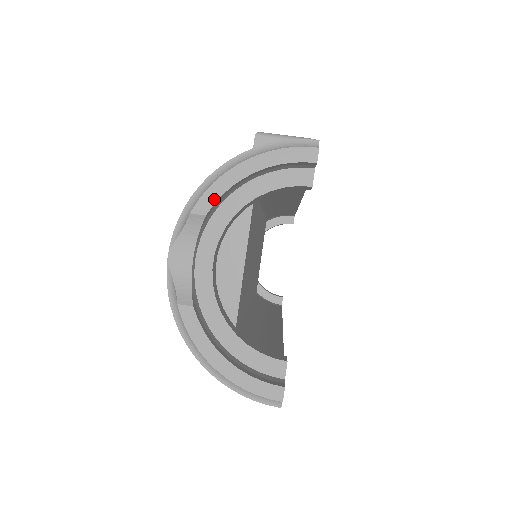
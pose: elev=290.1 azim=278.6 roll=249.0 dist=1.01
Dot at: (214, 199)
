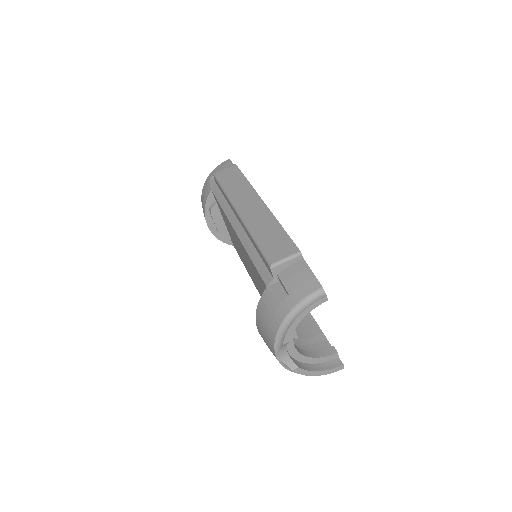
Dot at: (290, 336)
